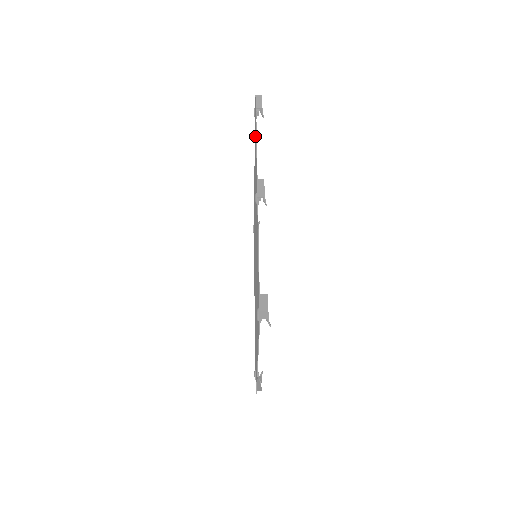
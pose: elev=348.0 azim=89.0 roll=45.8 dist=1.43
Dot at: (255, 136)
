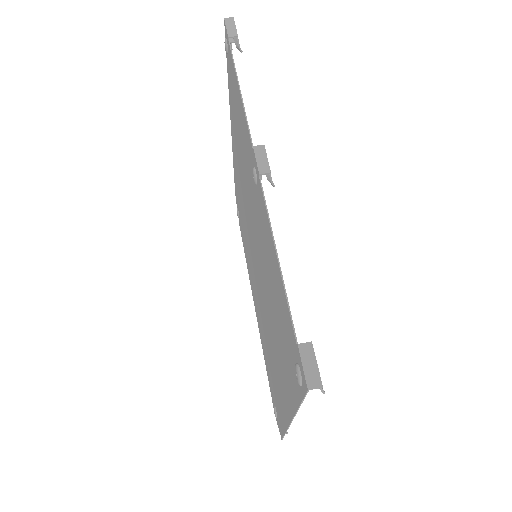
Dot at: (232, 82)
